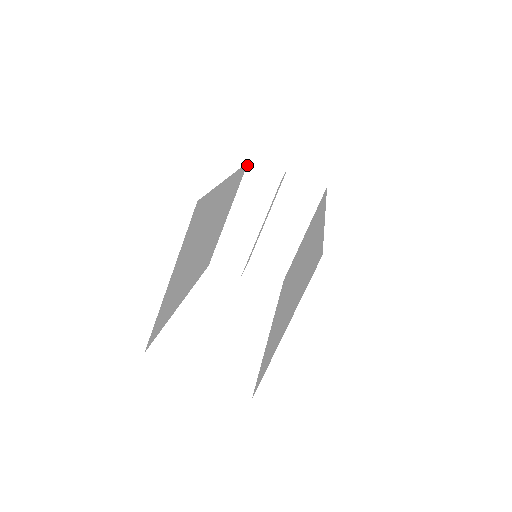
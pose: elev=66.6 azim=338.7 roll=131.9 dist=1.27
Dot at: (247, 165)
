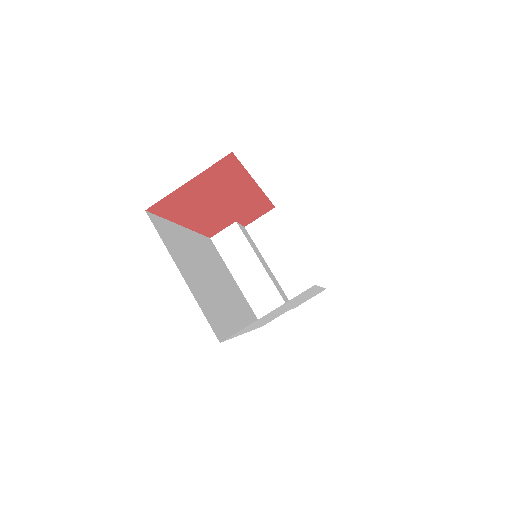
Dot at: (211, 241)
